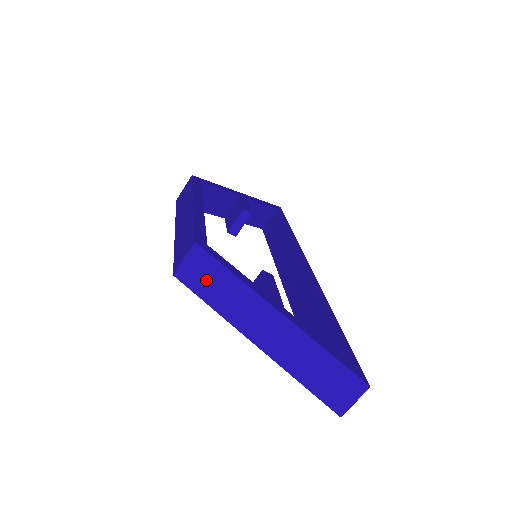
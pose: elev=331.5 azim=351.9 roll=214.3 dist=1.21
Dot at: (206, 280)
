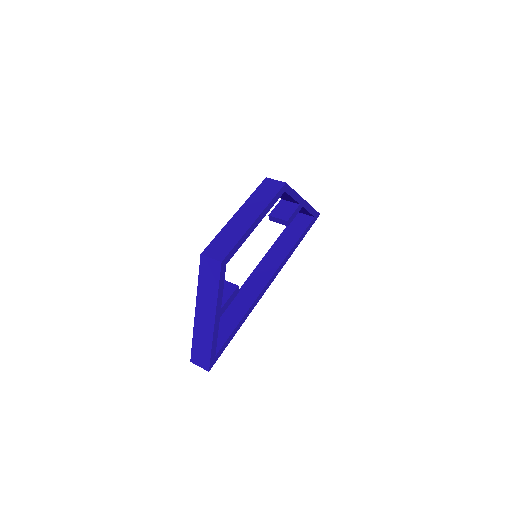
Dot at: (208, 275)
